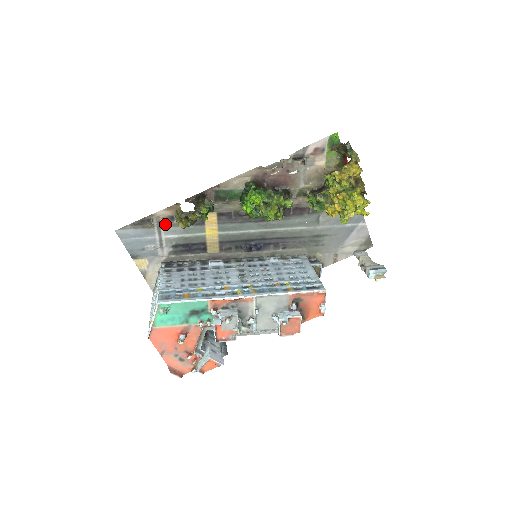
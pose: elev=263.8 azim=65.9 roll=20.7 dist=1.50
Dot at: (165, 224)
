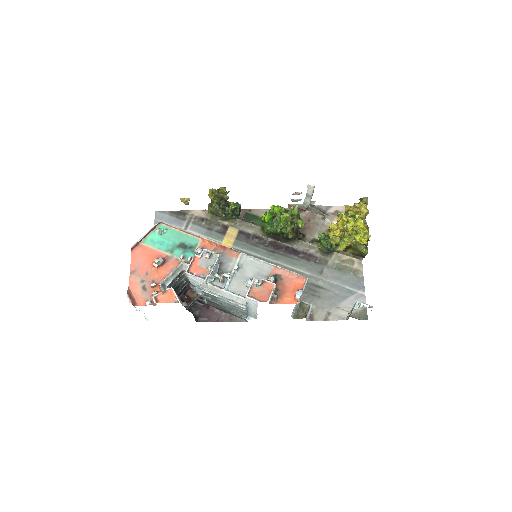
Dot at: (195, 222)
